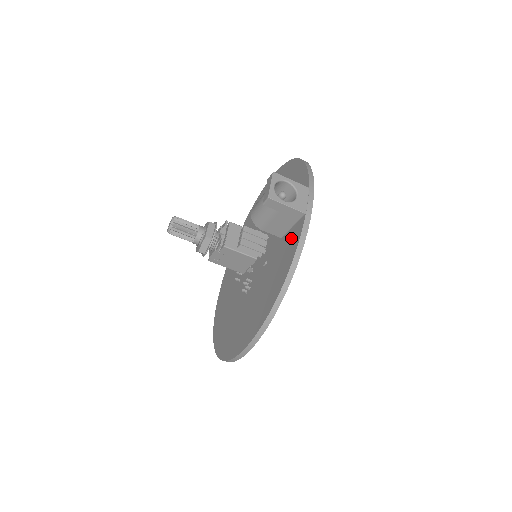
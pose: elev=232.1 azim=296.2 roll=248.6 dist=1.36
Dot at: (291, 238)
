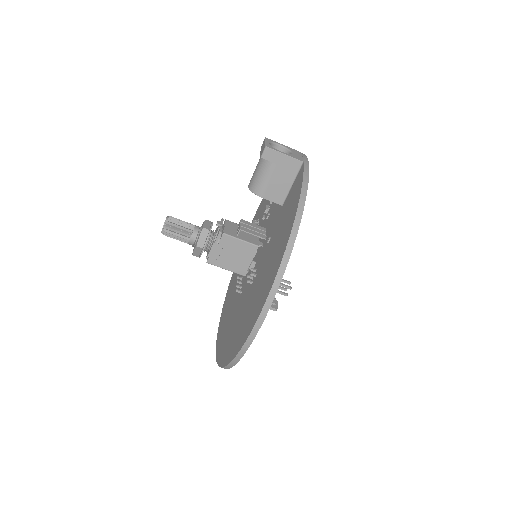
Dot at: (293, 190)
